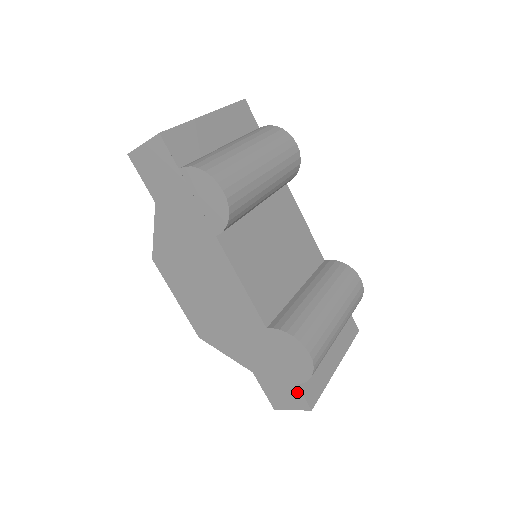
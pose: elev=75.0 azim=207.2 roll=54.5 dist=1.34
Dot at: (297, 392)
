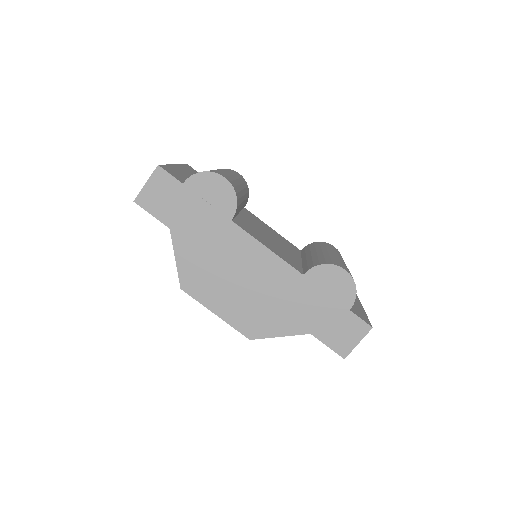
Dot at: (353, 319)
